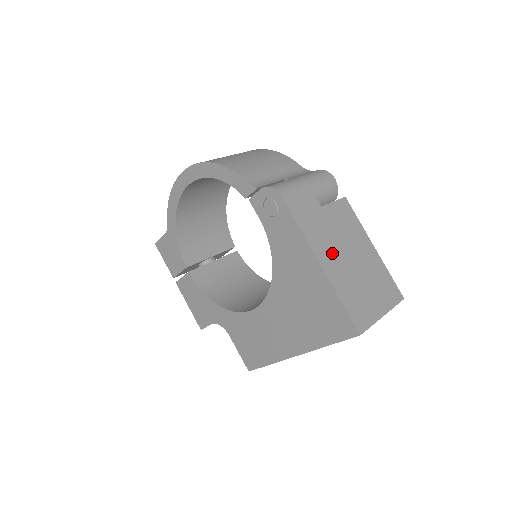
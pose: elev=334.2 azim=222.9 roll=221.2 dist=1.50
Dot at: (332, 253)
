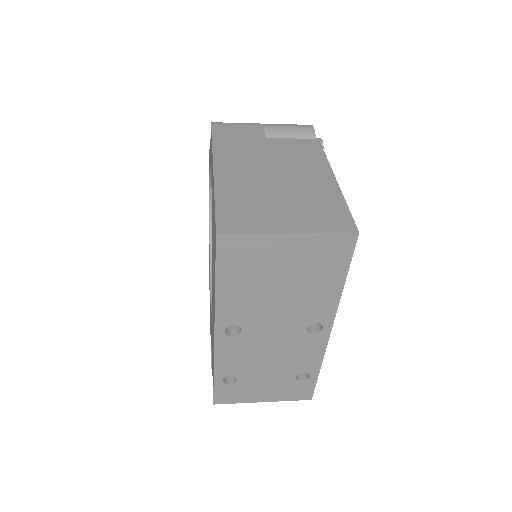
Dot at: (244, 166)
